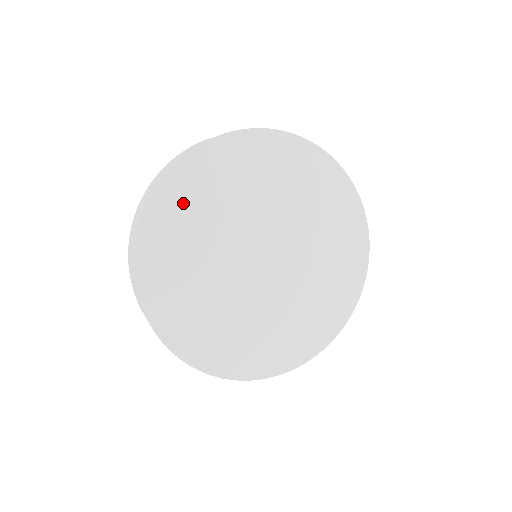
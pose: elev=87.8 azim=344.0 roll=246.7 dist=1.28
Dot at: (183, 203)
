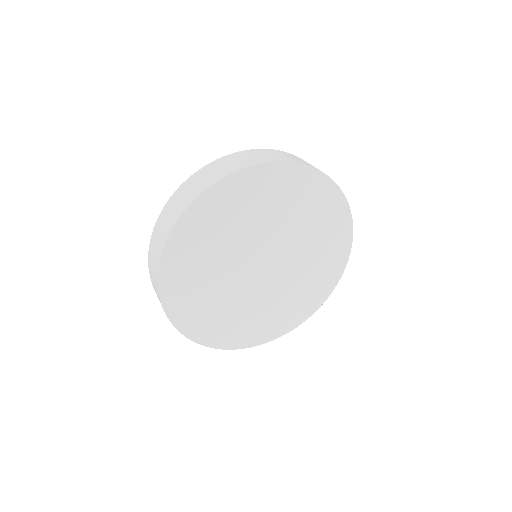
Dot at: (220, 209)
